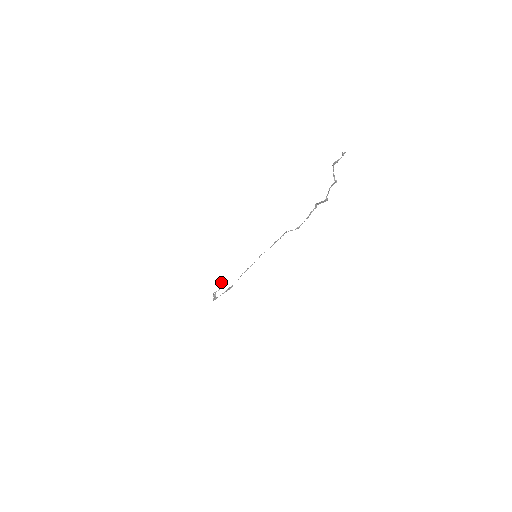
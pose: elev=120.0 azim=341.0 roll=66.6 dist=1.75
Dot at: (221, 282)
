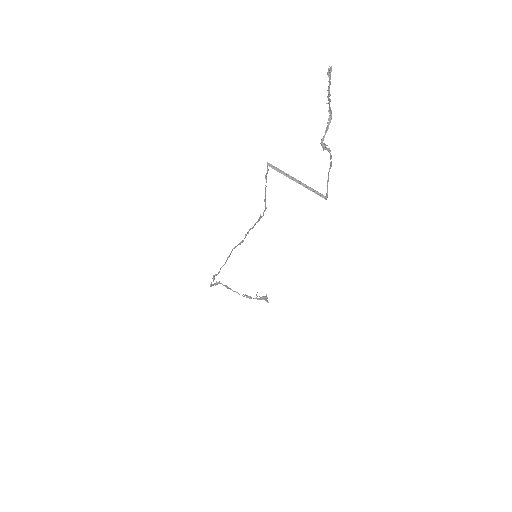
Dot at: (262, 296)
